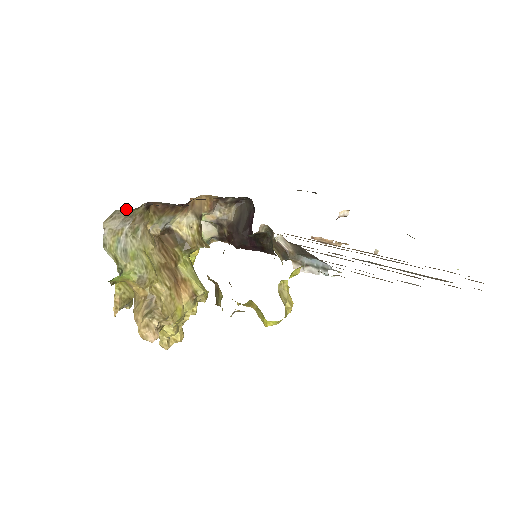
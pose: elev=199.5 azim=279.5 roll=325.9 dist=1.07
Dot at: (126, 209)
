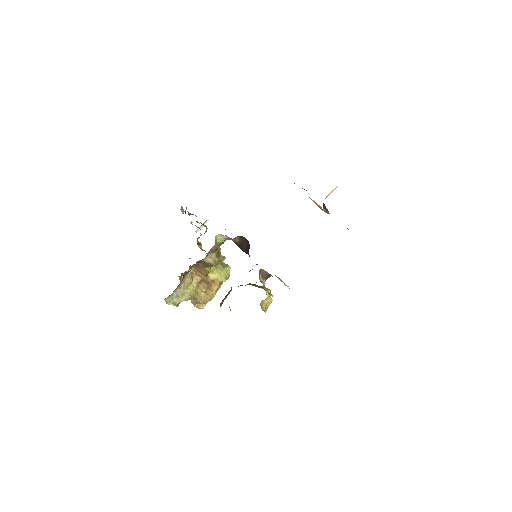
Dot at: occluded
